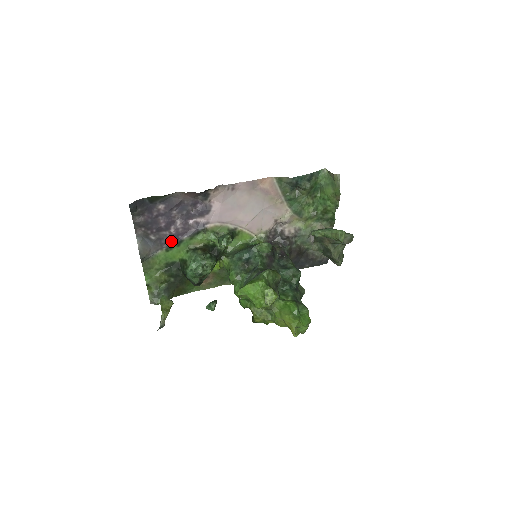
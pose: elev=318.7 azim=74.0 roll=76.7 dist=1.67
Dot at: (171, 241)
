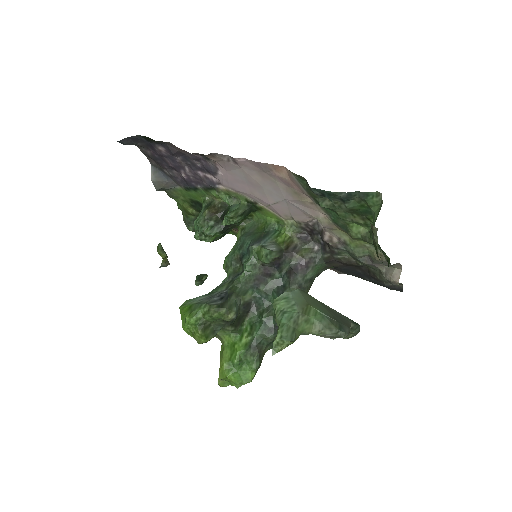
Dot at: (187, 183)
